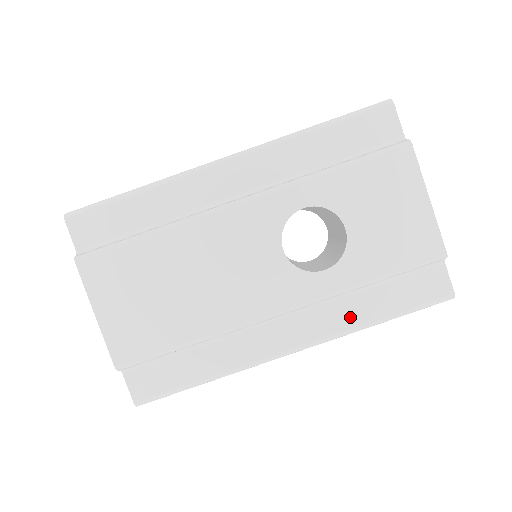
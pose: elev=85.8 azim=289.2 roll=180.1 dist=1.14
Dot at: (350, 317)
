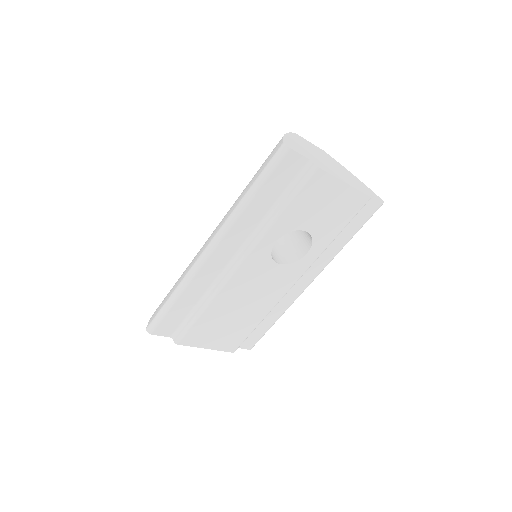
Dot at: (332, 252)
